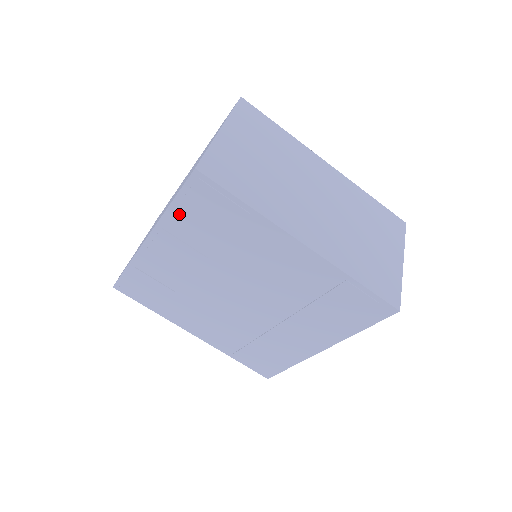
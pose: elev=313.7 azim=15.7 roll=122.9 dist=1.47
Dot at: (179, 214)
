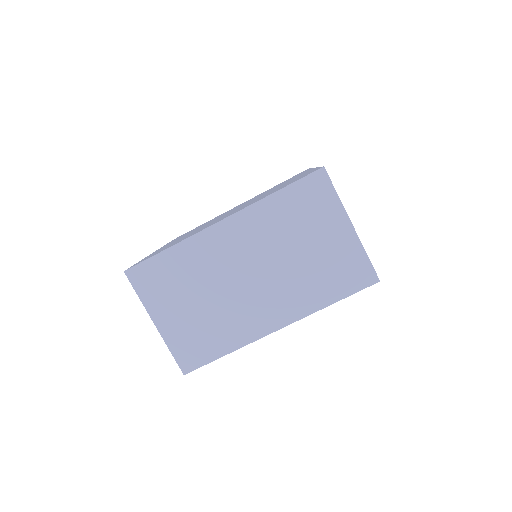
Dot at: occluded
